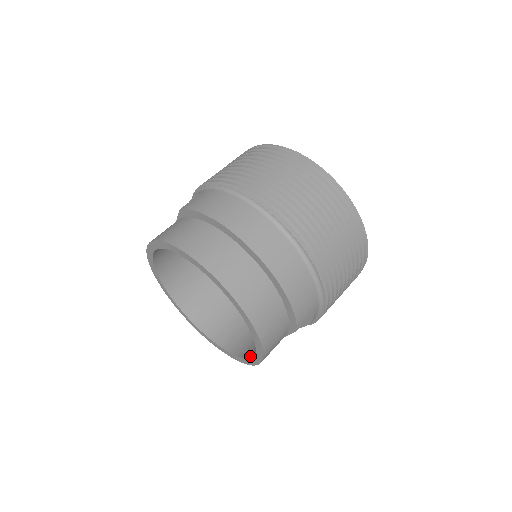
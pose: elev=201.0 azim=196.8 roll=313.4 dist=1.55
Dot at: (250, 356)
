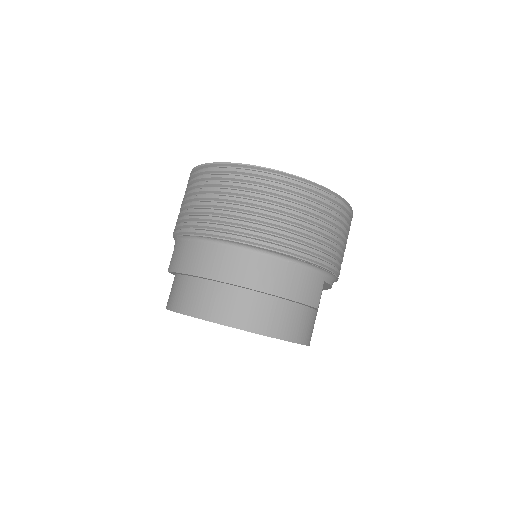
Dot at: occluded
